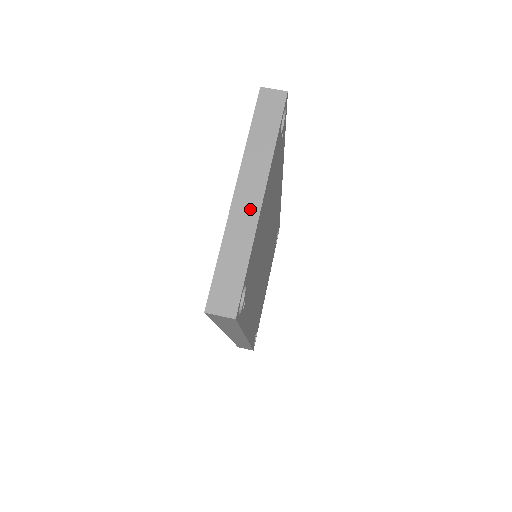
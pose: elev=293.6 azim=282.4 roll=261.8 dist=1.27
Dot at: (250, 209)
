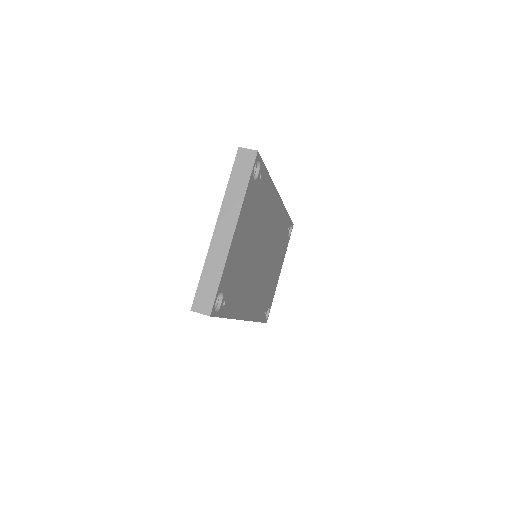
Dot at: (225, 240)
